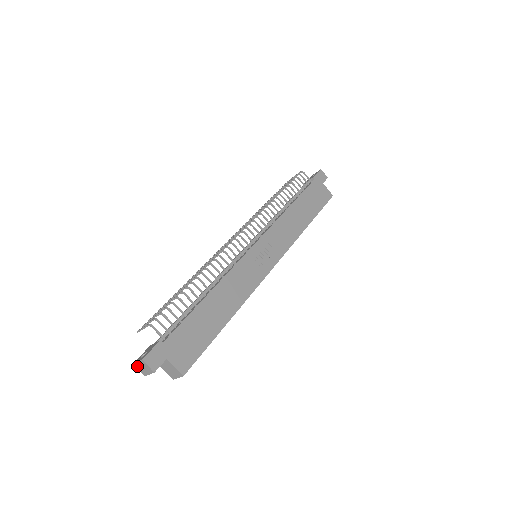
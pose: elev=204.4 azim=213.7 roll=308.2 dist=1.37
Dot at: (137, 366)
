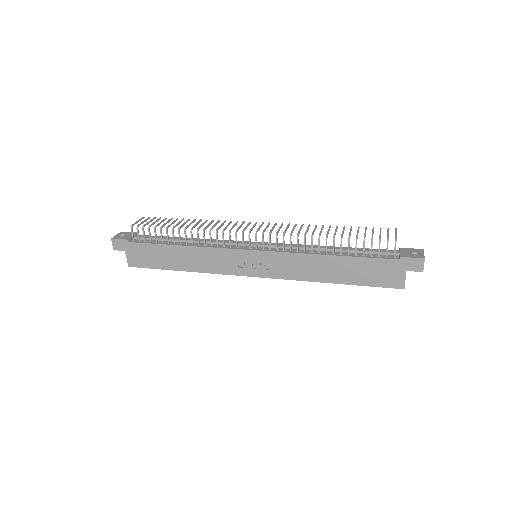
Dot at: (120, 235)
